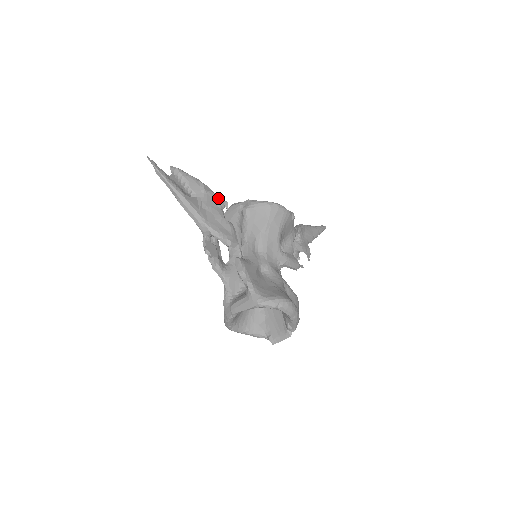
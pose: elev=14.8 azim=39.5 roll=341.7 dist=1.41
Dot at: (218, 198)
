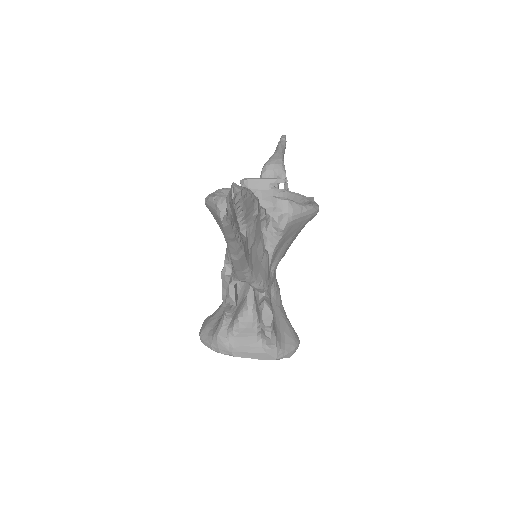
Dot at: (265, 217)
